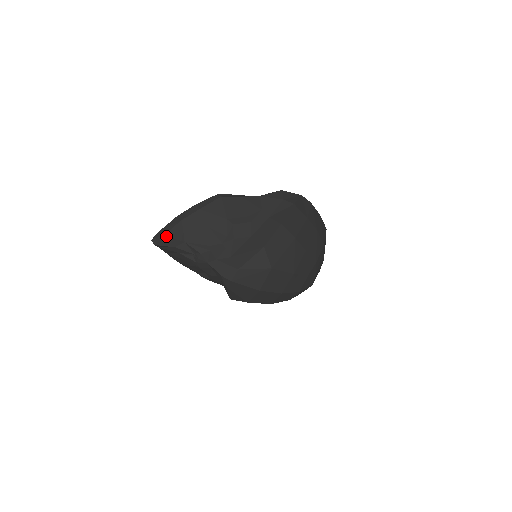
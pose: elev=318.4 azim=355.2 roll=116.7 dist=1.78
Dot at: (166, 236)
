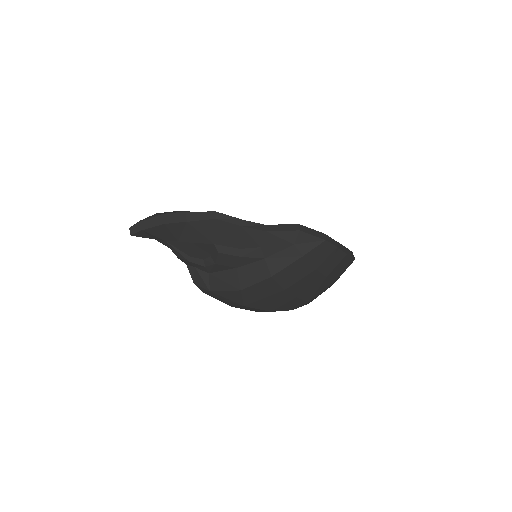
Dot at: (145, 231)
